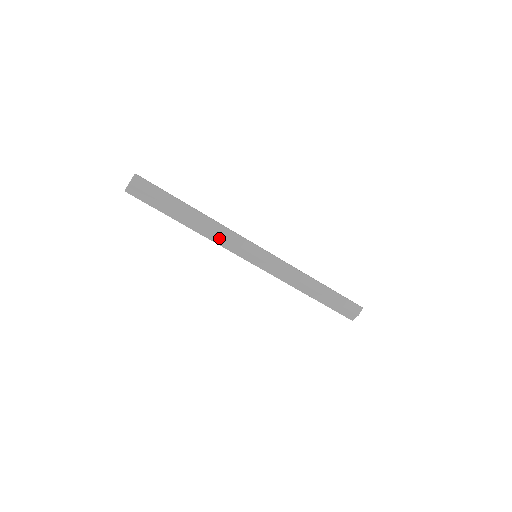
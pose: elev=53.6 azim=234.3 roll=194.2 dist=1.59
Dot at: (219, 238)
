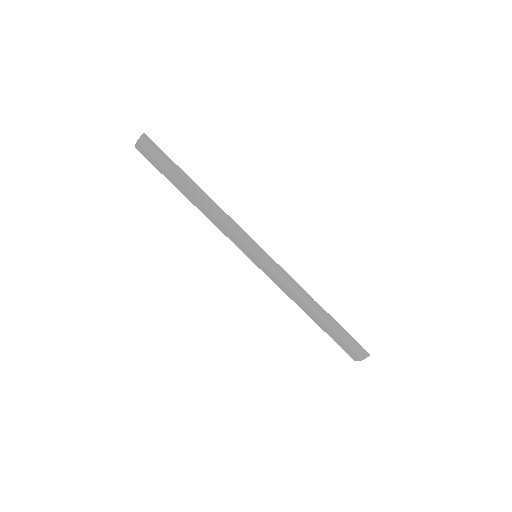
Dot at: (219, 224)
